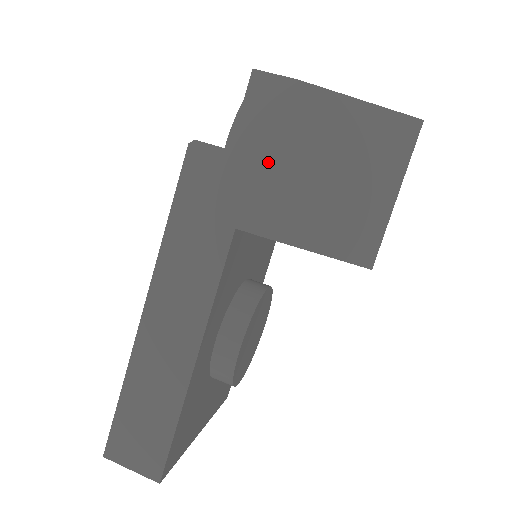
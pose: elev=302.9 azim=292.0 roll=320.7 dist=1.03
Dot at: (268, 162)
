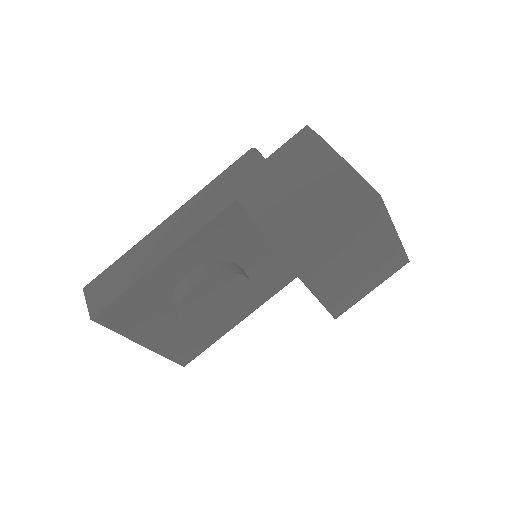
Dot at: (278, 173)
